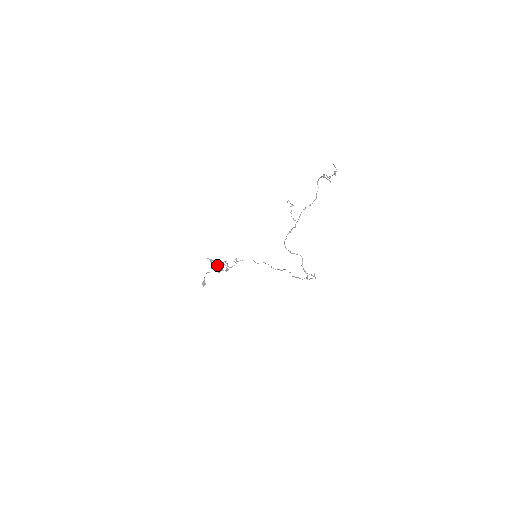
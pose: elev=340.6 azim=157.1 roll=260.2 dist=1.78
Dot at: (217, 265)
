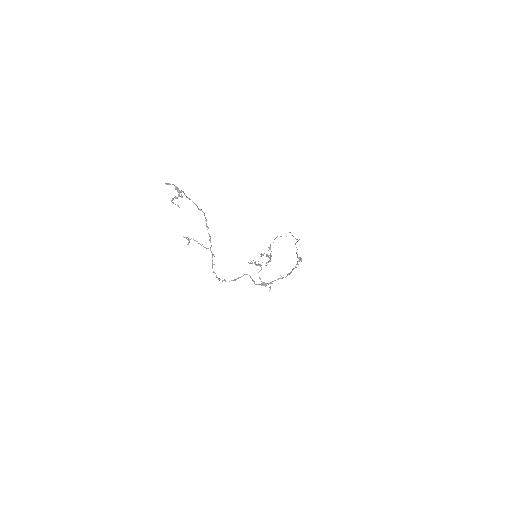
Dot at: (256, 265)
